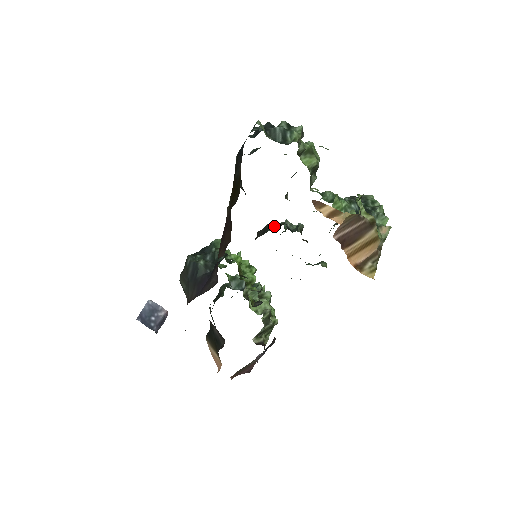
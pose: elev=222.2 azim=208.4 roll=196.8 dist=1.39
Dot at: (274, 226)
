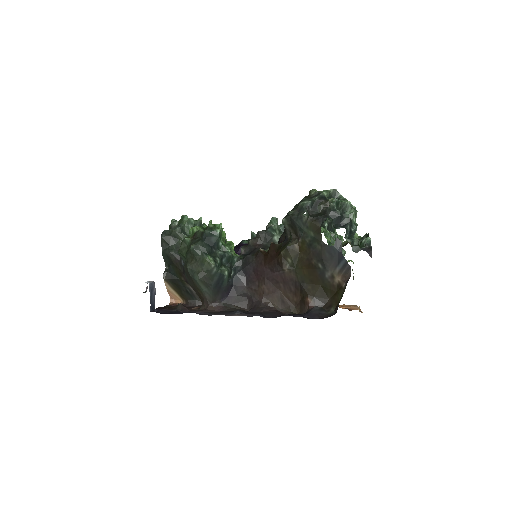
Dot at: occluded
